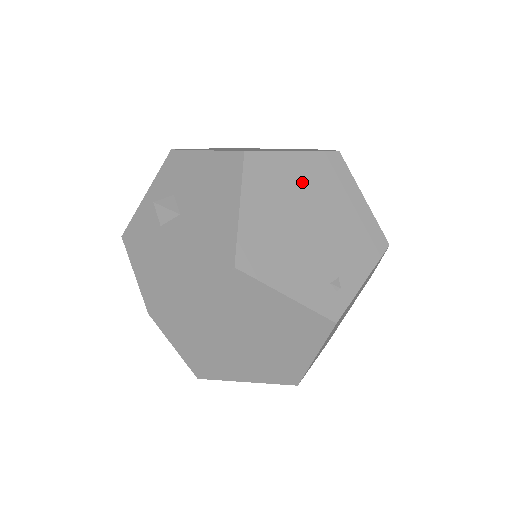
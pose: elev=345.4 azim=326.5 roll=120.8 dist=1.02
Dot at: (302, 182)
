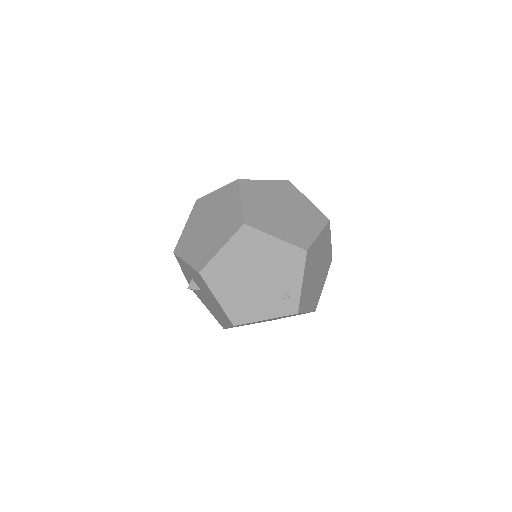
Dot at: (236, 261)
